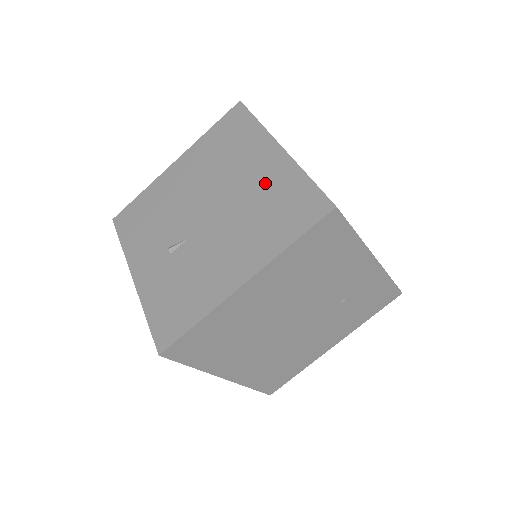
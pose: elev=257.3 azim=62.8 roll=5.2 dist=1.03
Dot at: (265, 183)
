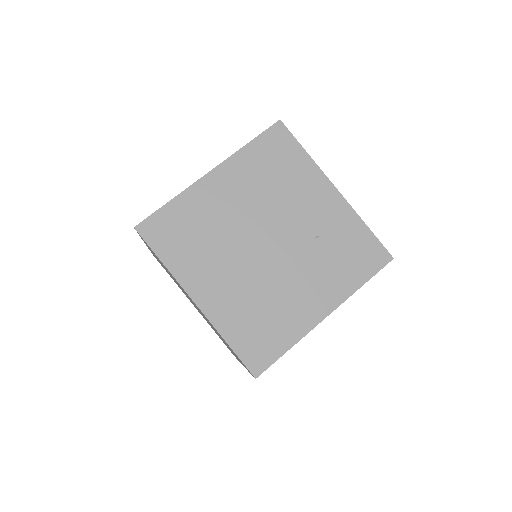
Dot at: occluded
